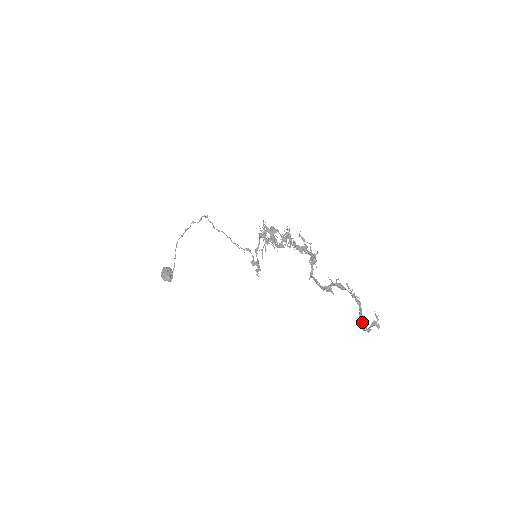
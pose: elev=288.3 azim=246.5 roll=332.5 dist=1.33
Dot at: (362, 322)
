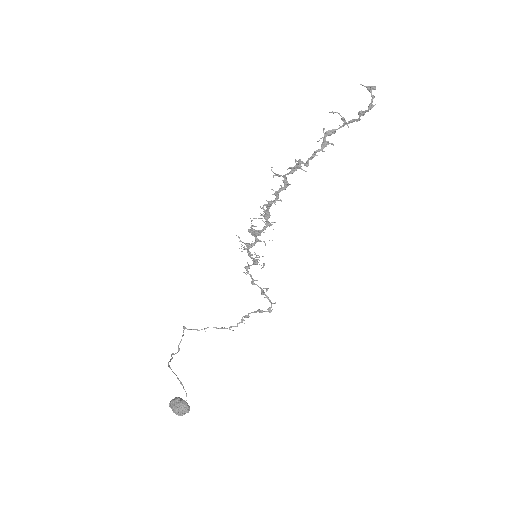
Dot at: (365, 110)
